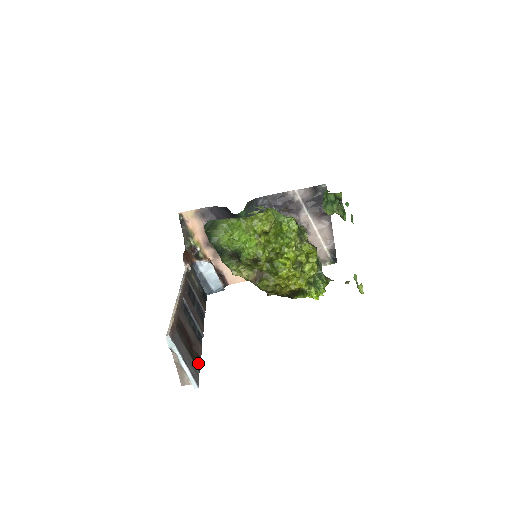
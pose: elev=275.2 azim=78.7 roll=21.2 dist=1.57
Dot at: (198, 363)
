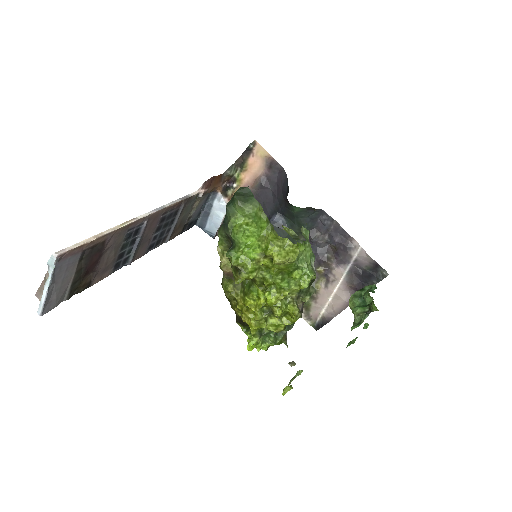
Dot at: (79, 290)
